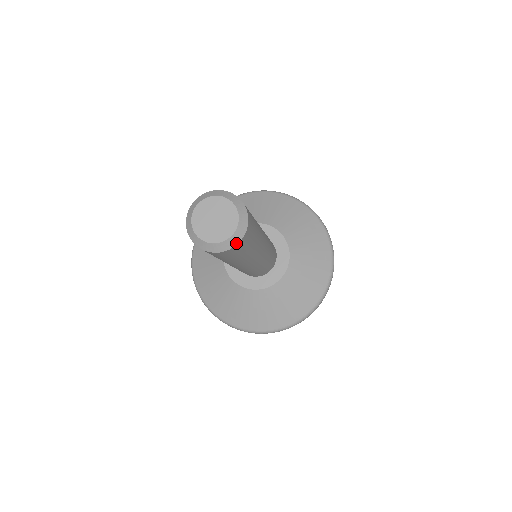
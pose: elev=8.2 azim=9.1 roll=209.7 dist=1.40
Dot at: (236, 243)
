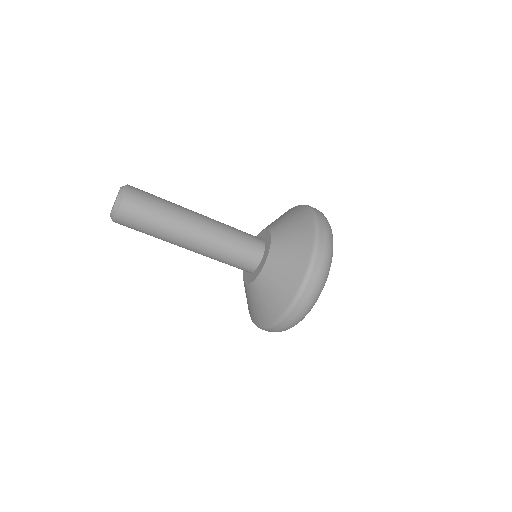
Dot at: (122, 199)
